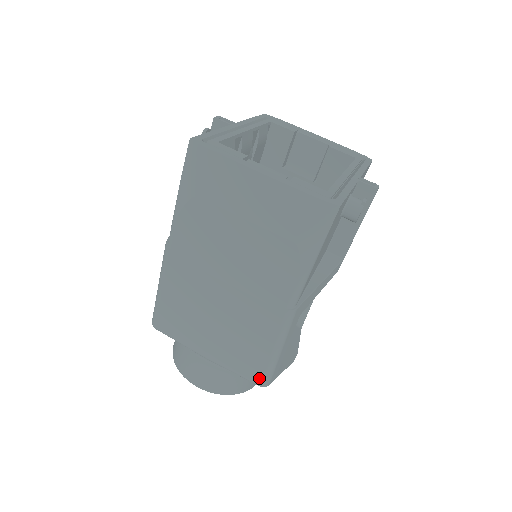
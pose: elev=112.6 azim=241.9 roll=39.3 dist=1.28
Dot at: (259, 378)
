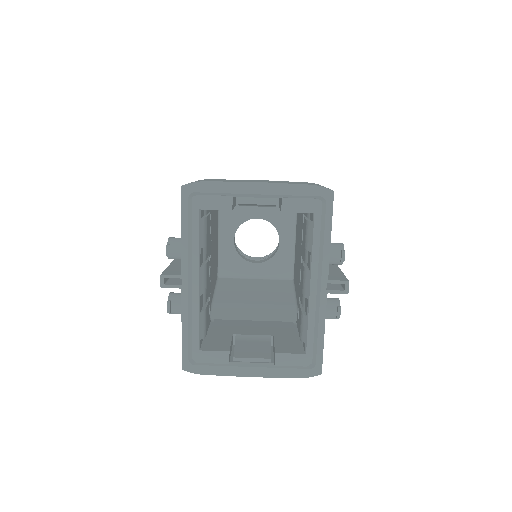
Dot at: occluded
